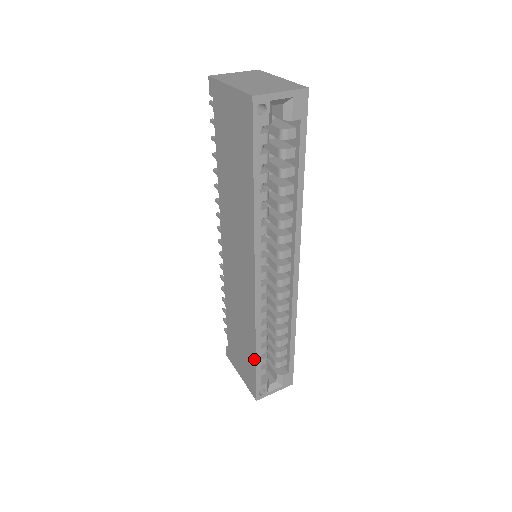
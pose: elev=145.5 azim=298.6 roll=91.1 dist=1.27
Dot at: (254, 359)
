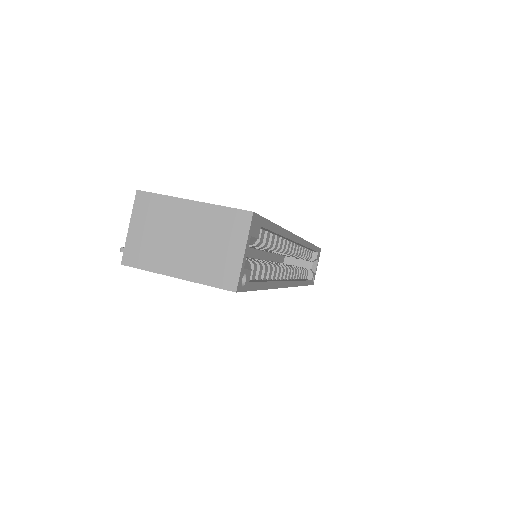
Dot at: occluded
